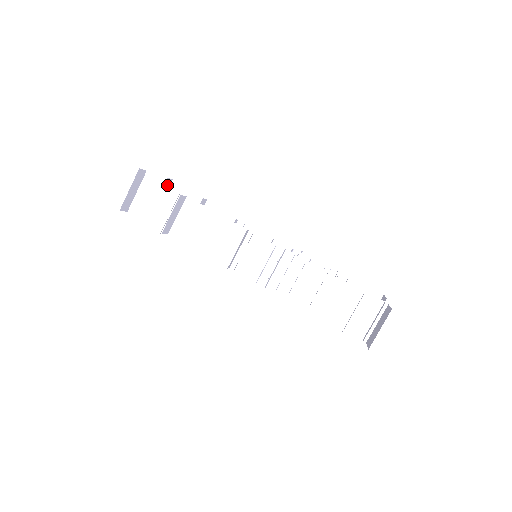
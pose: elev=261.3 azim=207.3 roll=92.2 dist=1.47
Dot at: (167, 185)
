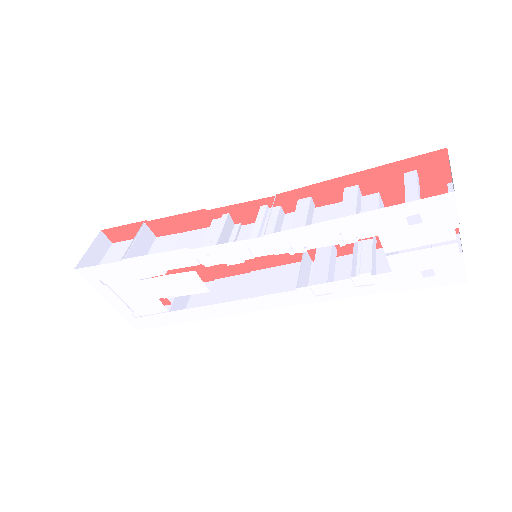
Dot at: occluded
